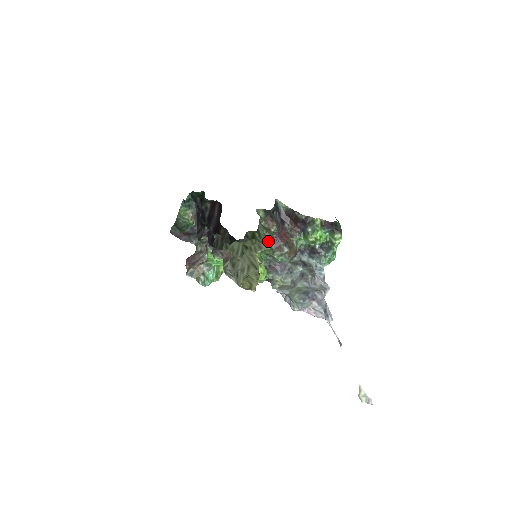
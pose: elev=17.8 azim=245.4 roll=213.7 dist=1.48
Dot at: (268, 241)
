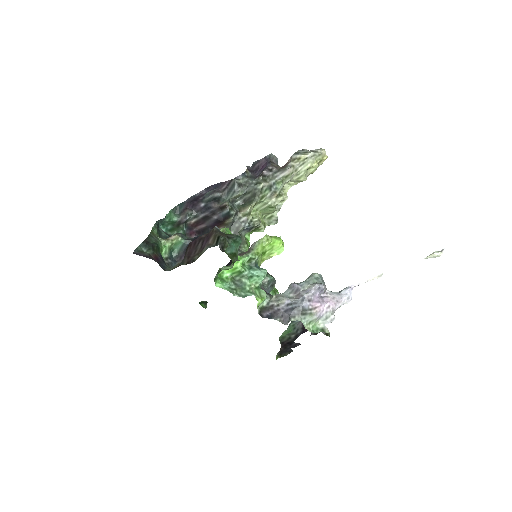
Dot at: (277, 212)
